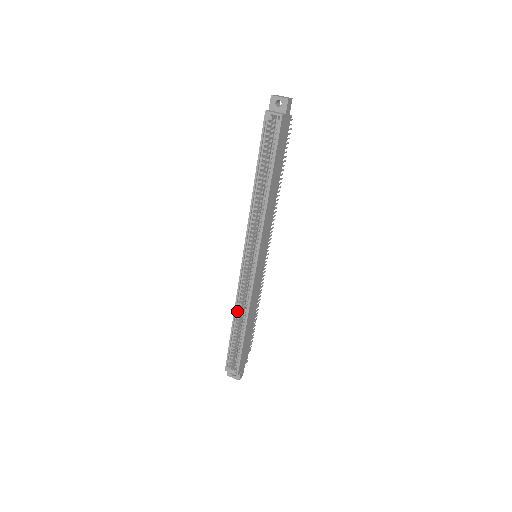
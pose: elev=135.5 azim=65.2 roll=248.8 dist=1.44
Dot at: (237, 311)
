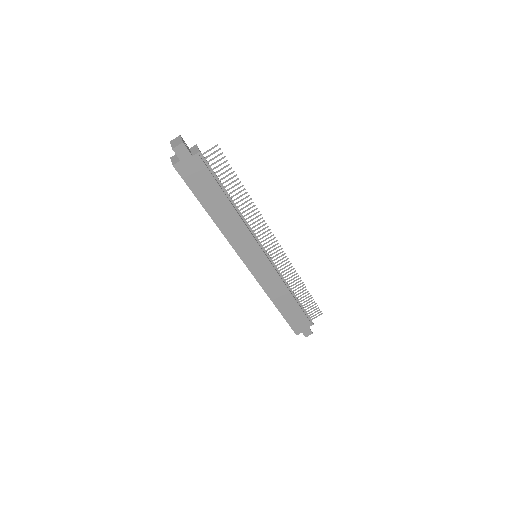
Dot at: occluded
